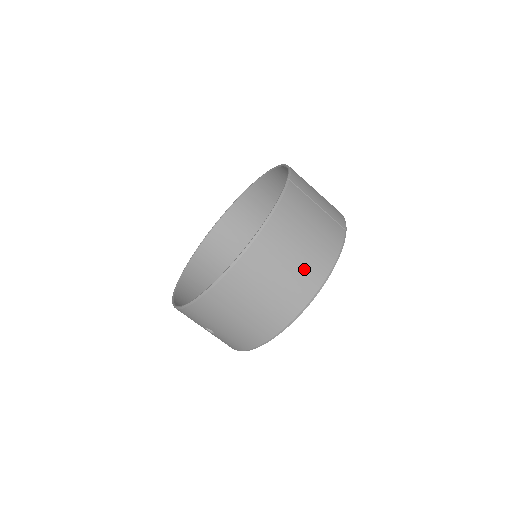
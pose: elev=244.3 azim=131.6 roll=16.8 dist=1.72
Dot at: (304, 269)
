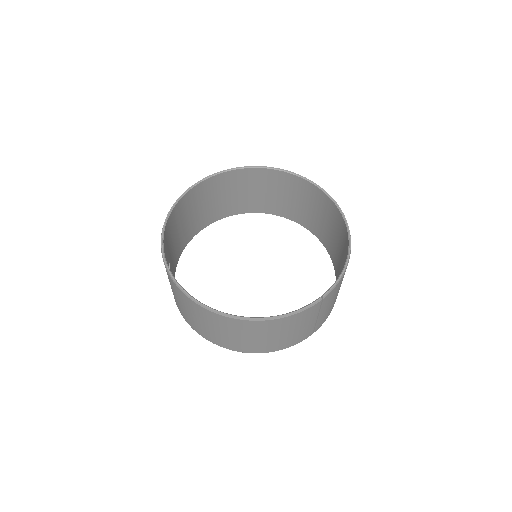
Dot at: (252, 344)
